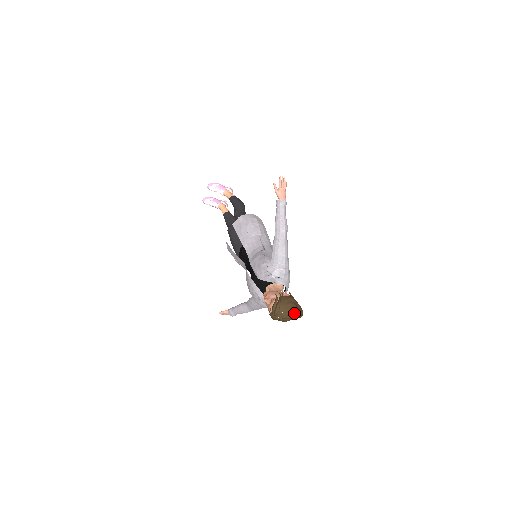
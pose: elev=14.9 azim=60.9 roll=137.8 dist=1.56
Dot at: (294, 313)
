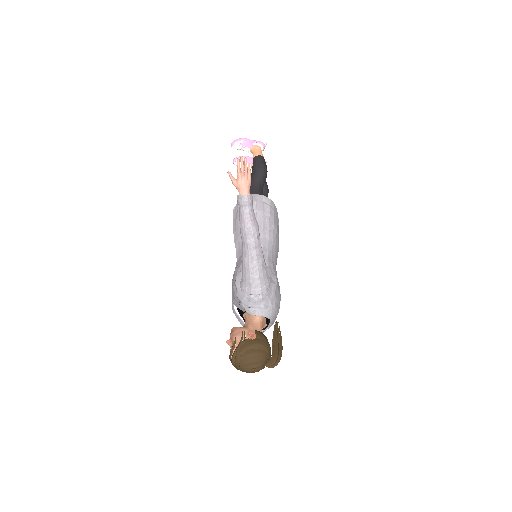
Dot at: (258, 365)
